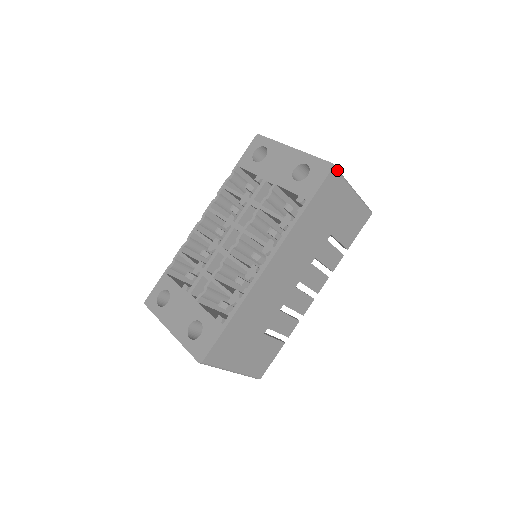
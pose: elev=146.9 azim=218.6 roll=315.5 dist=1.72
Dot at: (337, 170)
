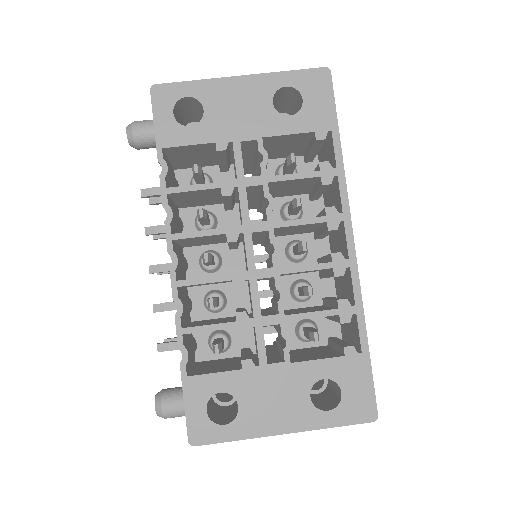
Dot at: occluded
